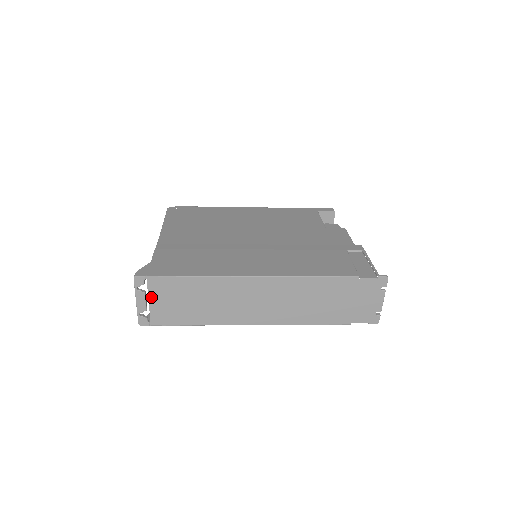
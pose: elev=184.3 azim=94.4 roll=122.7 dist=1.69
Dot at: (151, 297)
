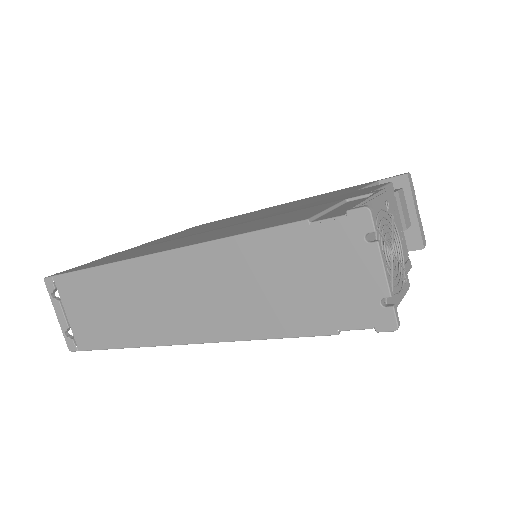
Dot at: (66, 307)
